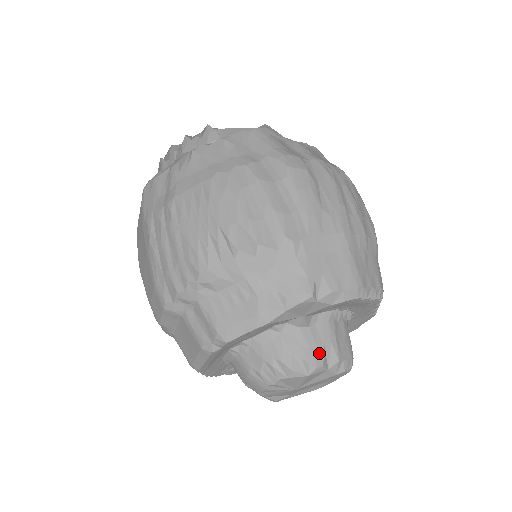
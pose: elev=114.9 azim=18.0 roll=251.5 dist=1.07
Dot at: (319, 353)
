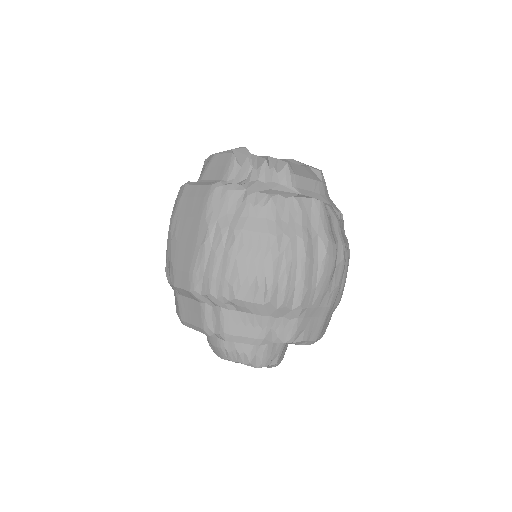
Dot at: (270, 358)
